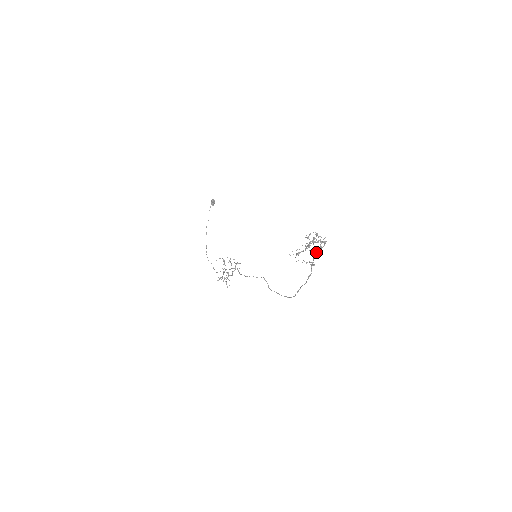
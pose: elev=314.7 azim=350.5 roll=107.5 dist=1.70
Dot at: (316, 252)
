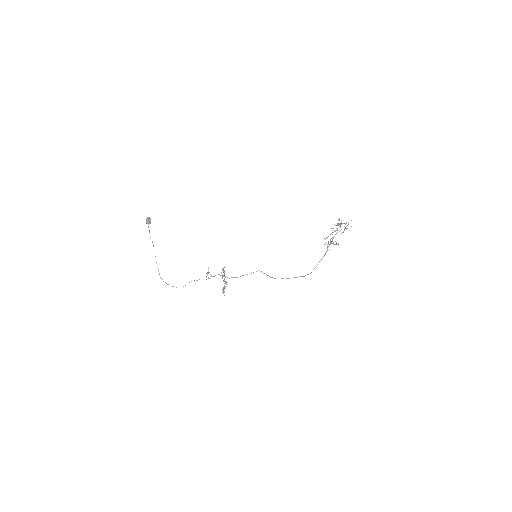
Dot at: (336, 233)
